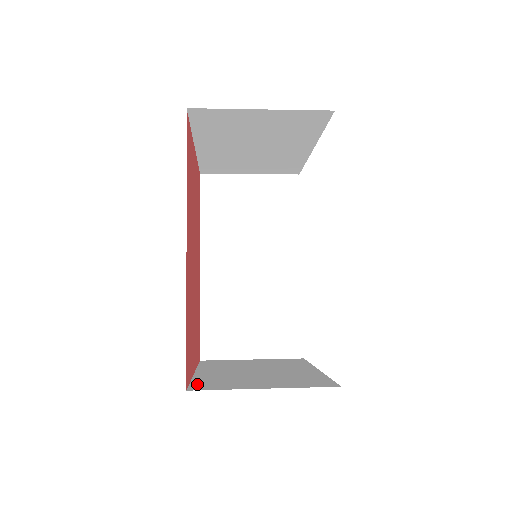
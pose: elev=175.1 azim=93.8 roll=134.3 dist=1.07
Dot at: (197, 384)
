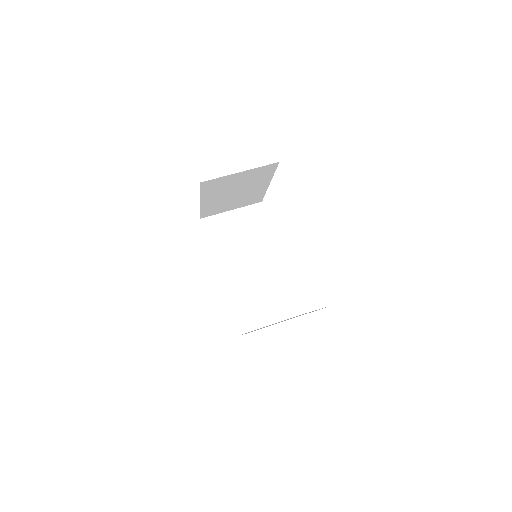
Dot at: occluded
